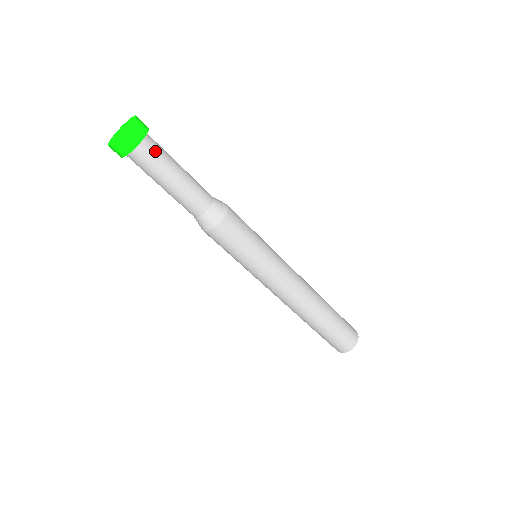
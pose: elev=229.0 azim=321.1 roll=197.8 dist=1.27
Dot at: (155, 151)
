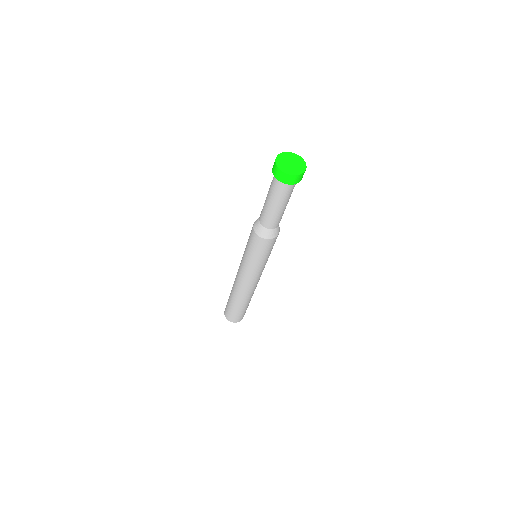
Dot at: occluded
